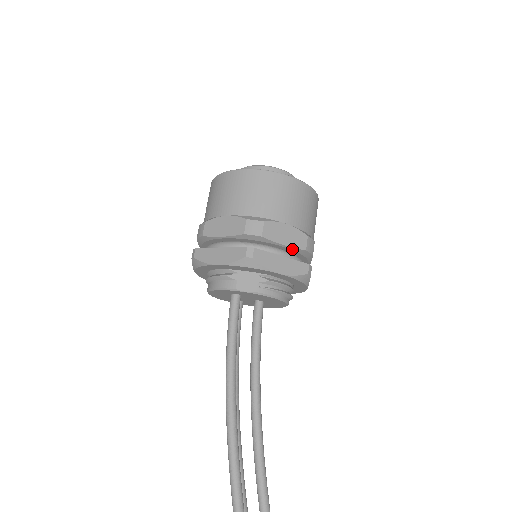
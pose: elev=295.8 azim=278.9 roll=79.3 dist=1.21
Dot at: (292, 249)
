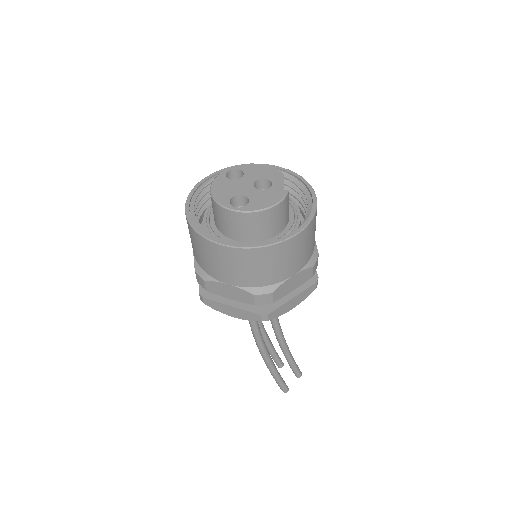
Dot at: (300, 283)
